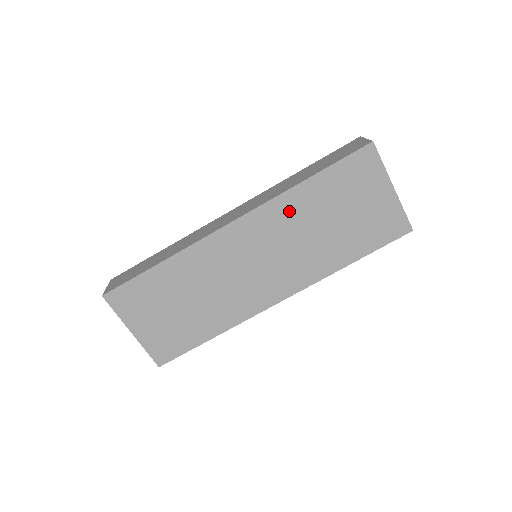
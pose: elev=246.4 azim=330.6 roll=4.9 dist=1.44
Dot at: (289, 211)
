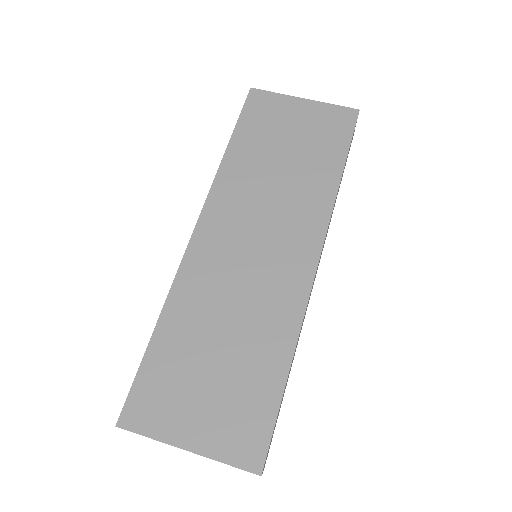
Dot at: (237, 180)
